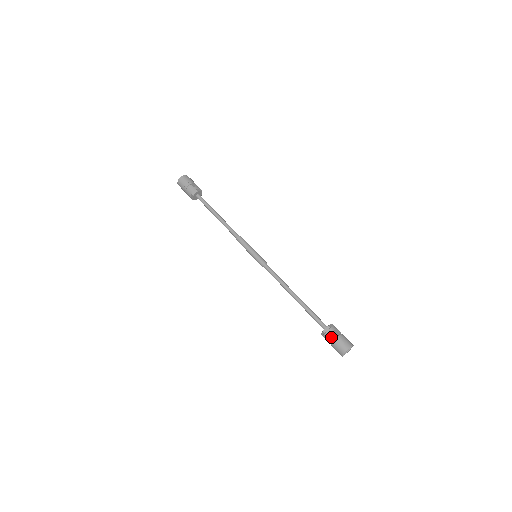
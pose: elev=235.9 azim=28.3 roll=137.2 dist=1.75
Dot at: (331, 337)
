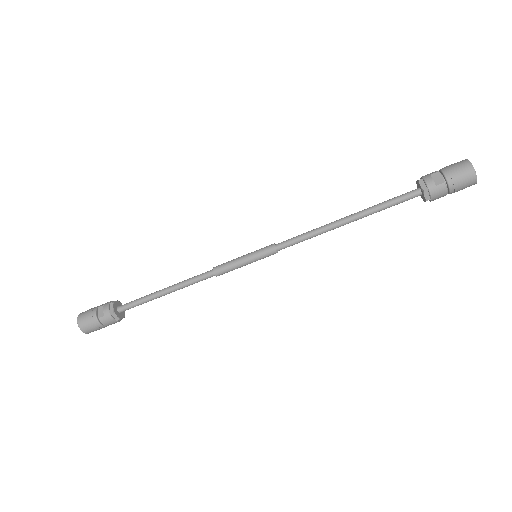
Dot at: (443, 193)
